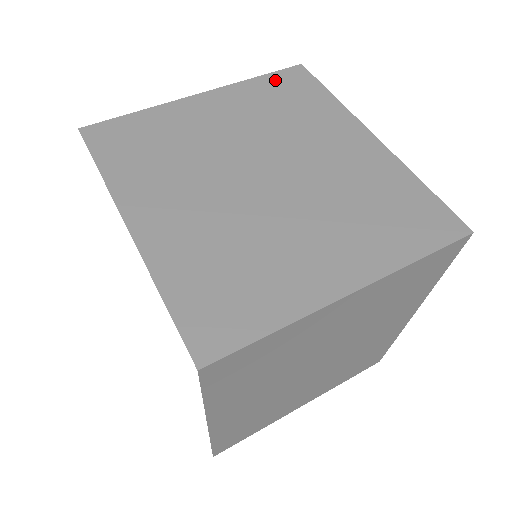
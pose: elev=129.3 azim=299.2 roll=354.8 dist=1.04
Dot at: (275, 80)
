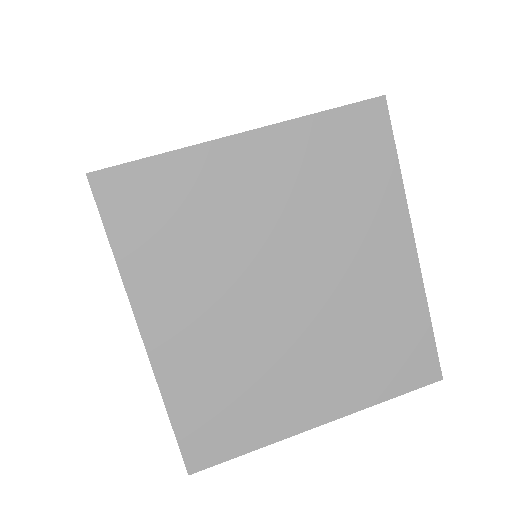
Dot at: (343, 124)
